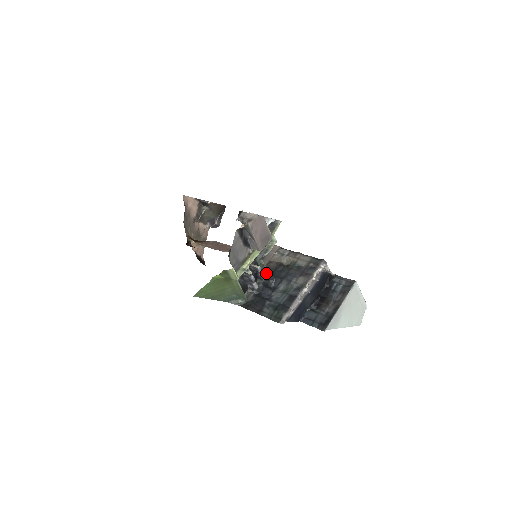
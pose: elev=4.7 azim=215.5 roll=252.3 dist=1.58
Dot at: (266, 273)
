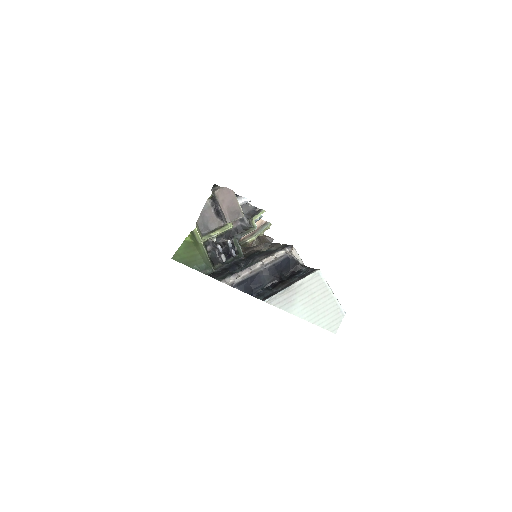
Dot at: (242, 255)
